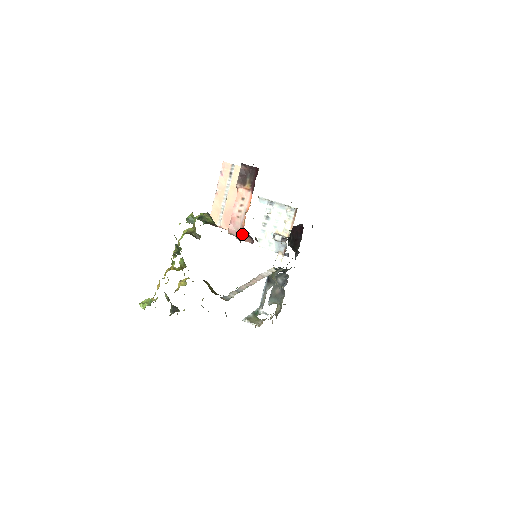
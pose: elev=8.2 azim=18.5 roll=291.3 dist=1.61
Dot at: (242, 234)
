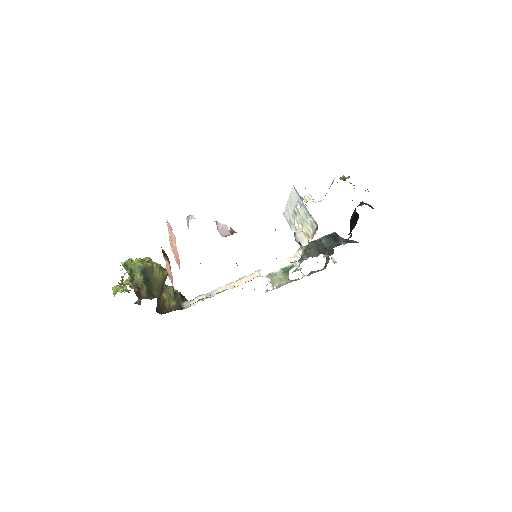
Dot at: (174, 290)
